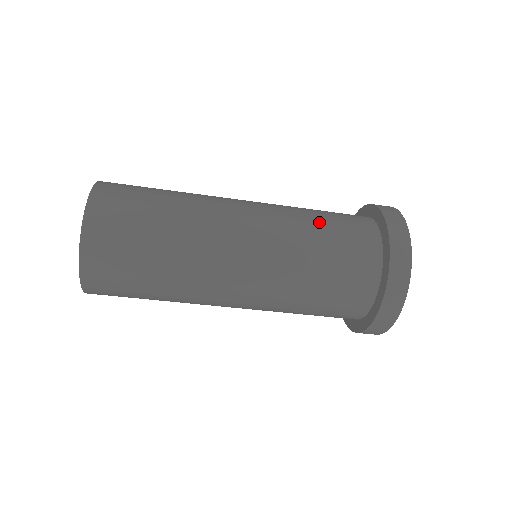
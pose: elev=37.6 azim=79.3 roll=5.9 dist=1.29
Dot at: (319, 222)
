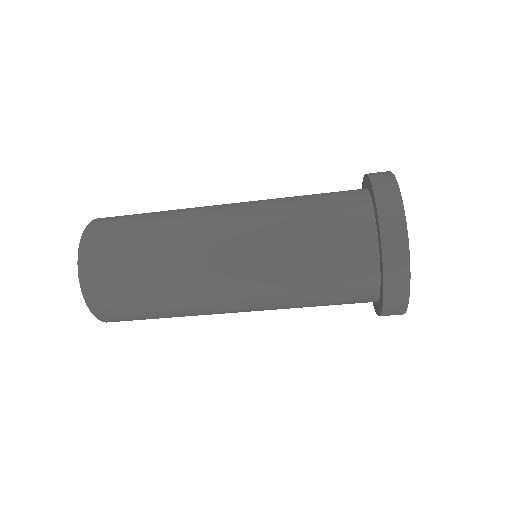
Dot at: (302, 206)
